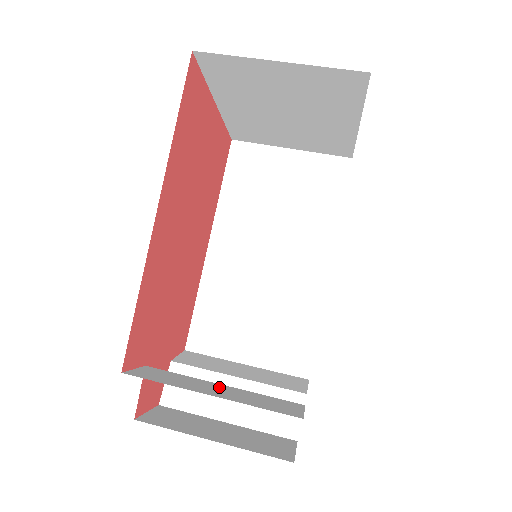
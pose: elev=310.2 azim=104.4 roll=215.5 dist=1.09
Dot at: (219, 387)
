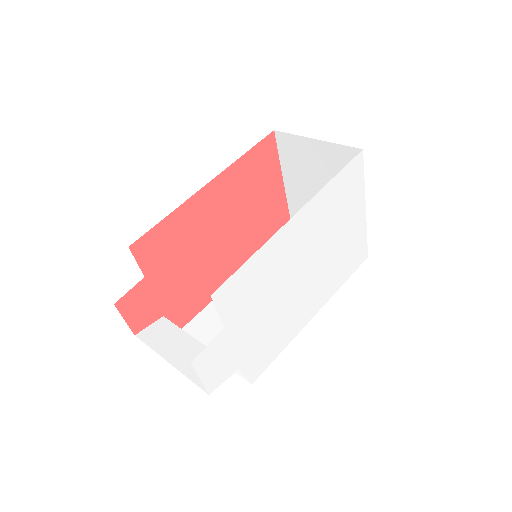
Dot at: occluded
